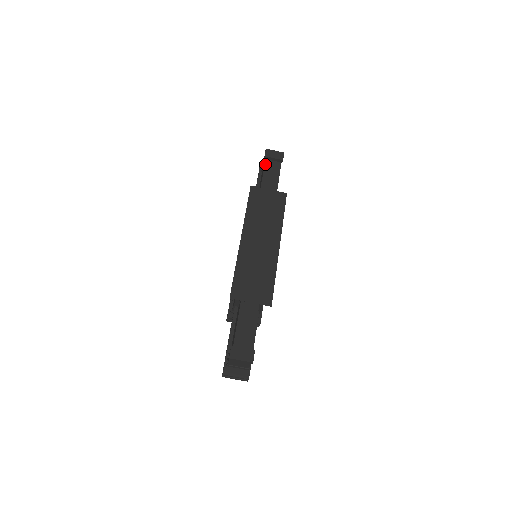
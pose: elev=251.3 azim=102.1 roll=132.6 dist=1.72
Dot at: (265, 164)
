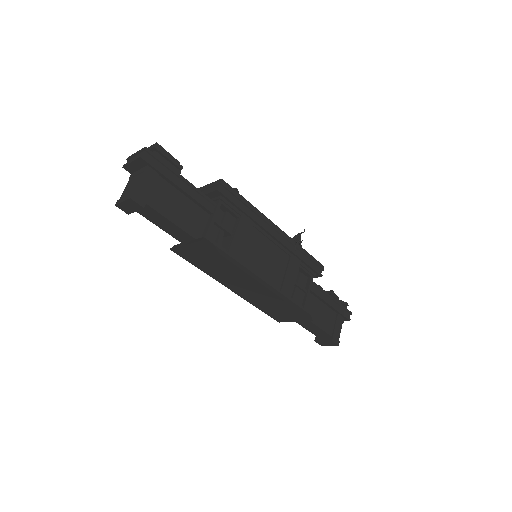
Dot at: occluded
